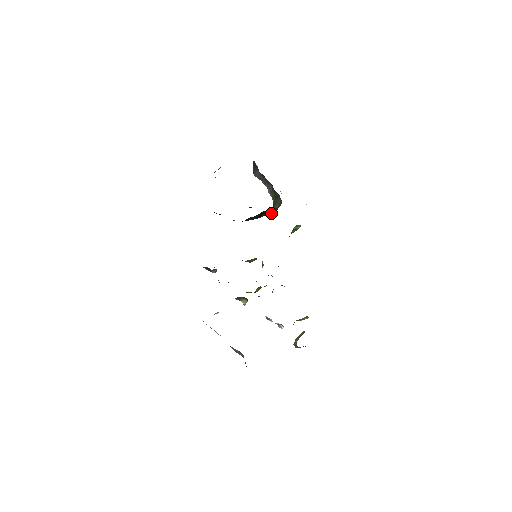
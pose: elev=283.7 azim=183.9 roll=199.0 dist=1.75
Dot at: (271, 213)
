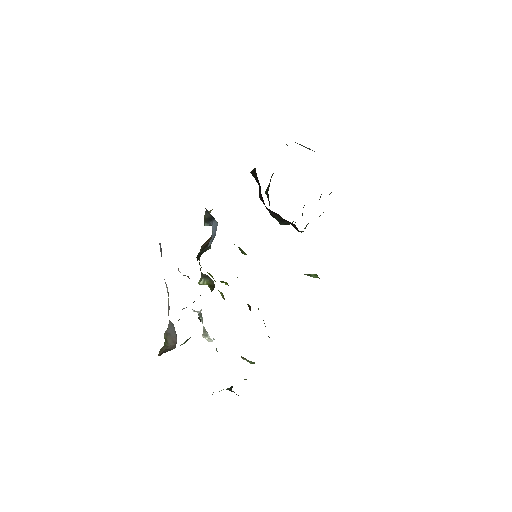
Dot at: (284, 224)
